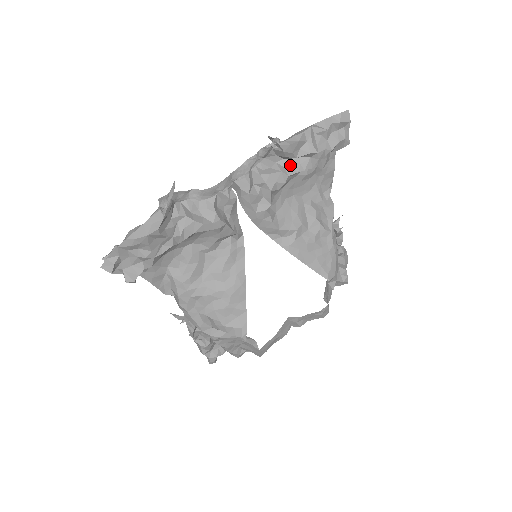
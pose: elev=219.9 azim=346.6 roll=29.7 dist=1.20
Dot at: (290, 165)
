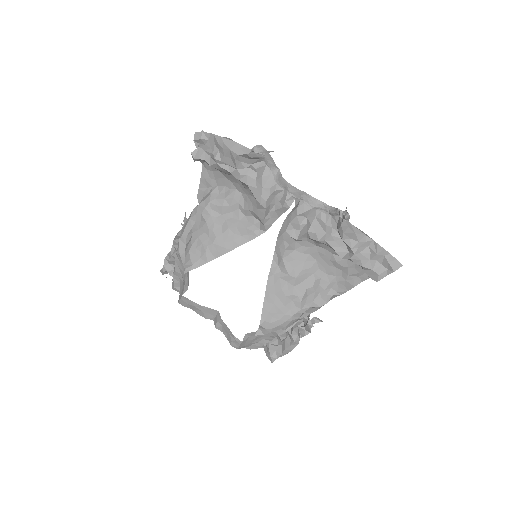
Dot at: (335, 239)
